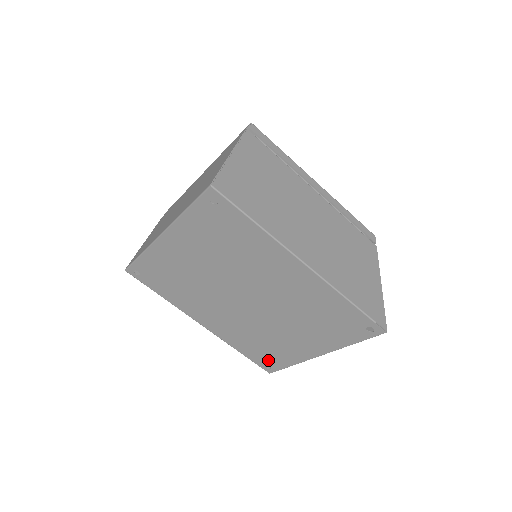
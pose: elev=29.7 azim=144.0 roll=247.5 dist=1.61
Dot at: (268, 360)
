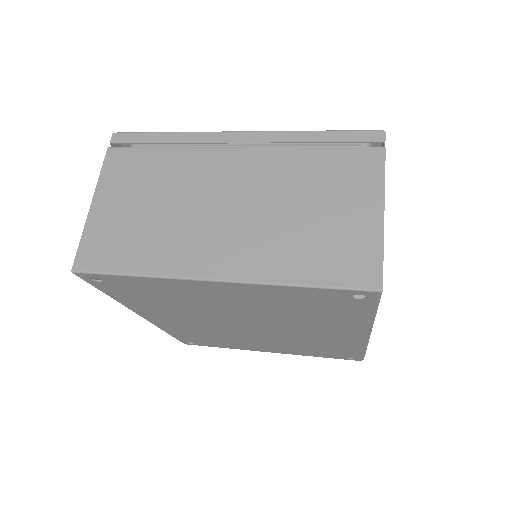
Dot at: (199, 342)
